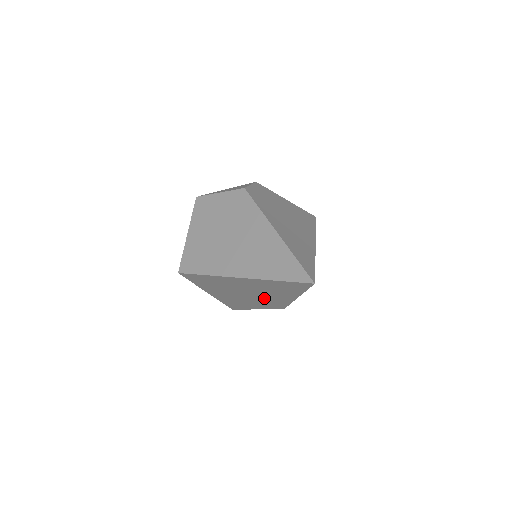
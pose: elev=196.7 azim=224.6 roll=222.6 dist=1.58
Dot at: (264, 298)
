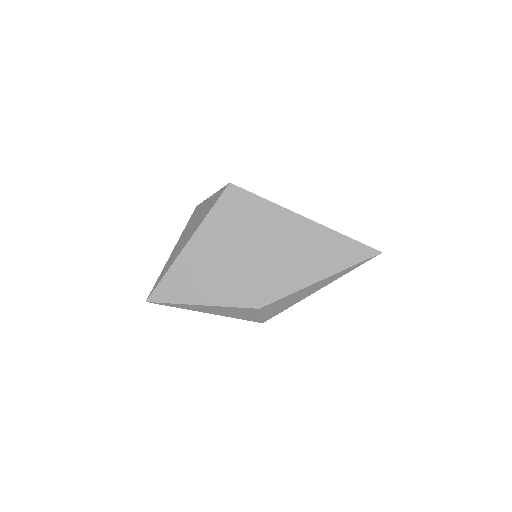
Dot at: (268, 273)
